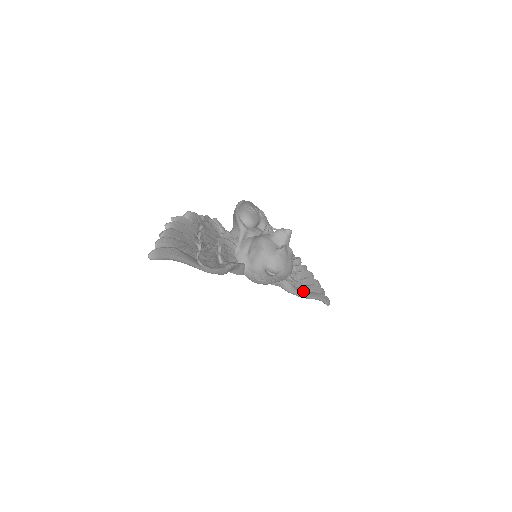
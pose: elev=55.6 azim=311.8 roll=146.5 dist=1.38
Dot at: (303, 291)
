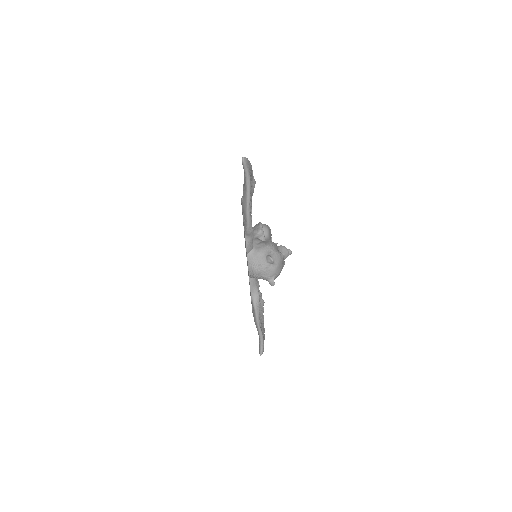
Dot at: occluded
